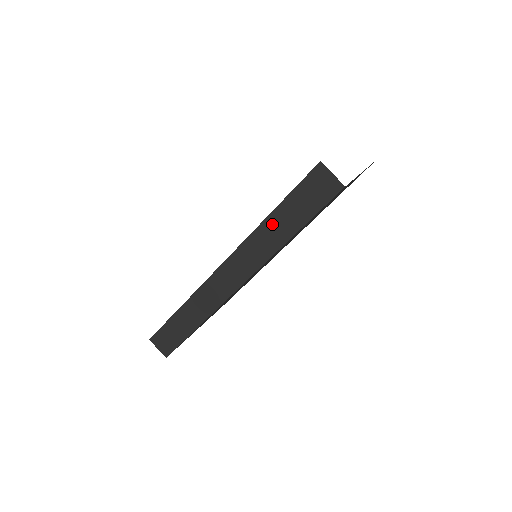
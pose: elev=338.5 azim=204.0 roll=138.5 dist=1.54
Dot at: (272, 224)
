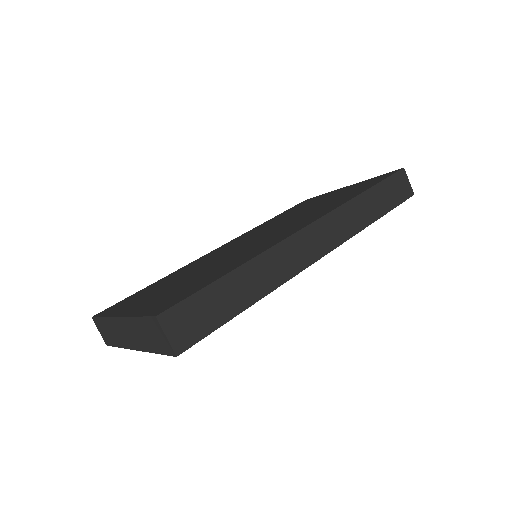
Dot at: (365, 201)
